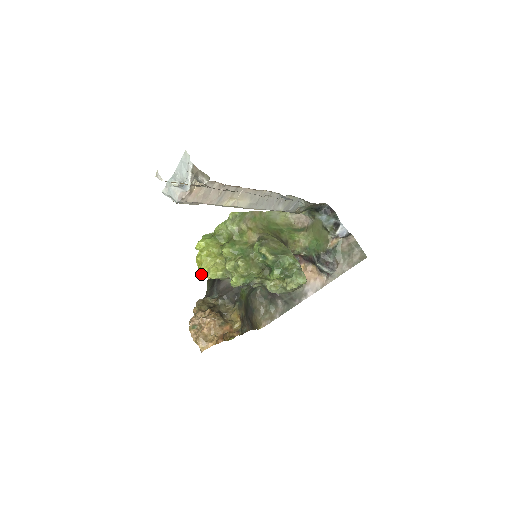
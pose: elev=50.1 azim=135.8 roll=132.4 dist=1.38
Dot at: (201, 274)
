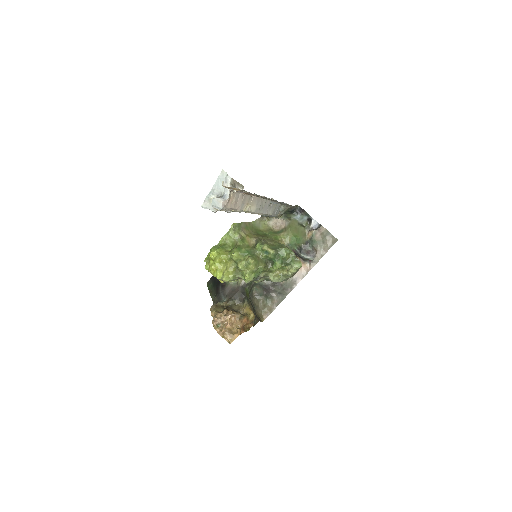
Dot at: (218, 278)
